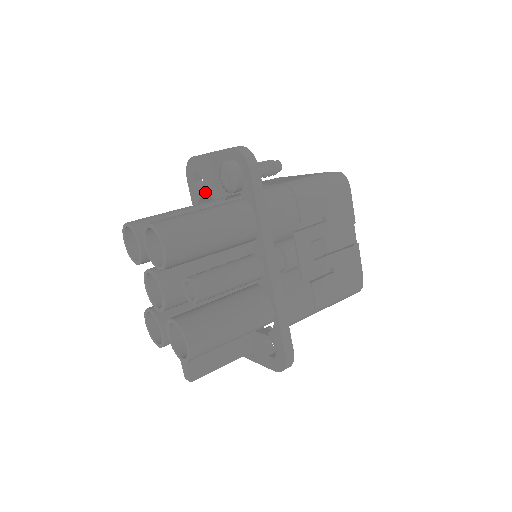
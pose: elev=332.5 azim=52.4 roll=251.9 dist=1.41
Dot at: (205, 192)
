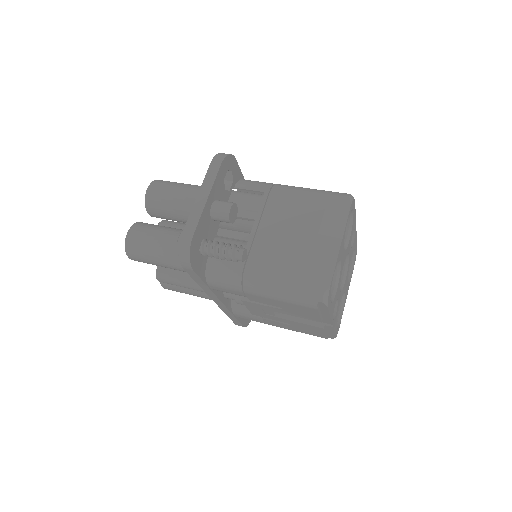
Dot at: occluded
